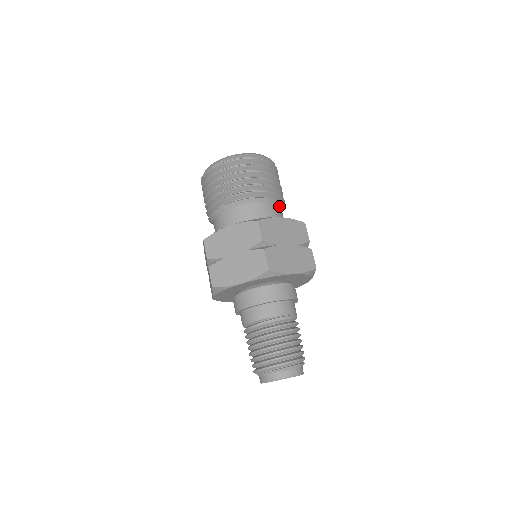
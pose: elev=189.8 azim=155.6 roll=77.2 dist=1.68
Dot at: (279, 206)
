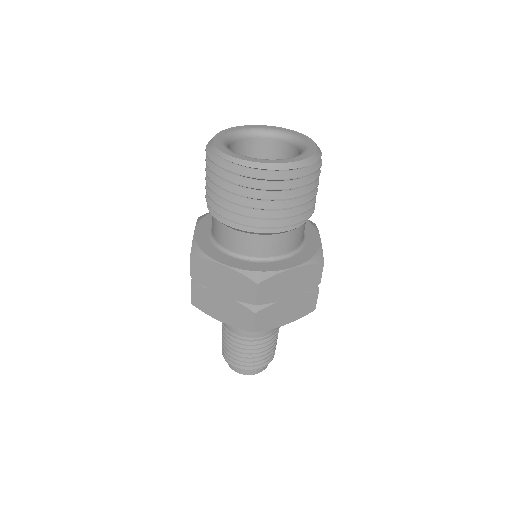
Dot at: (302, 225)
